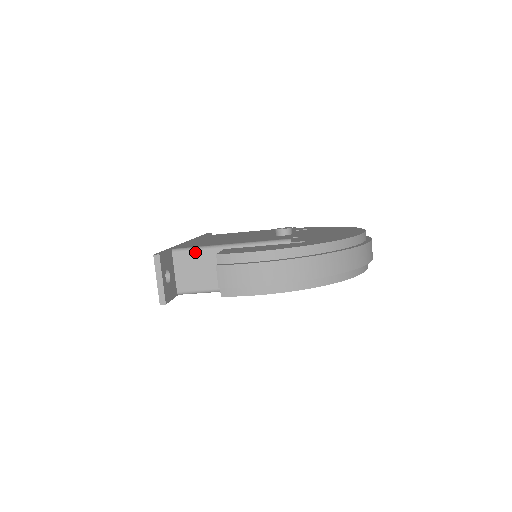
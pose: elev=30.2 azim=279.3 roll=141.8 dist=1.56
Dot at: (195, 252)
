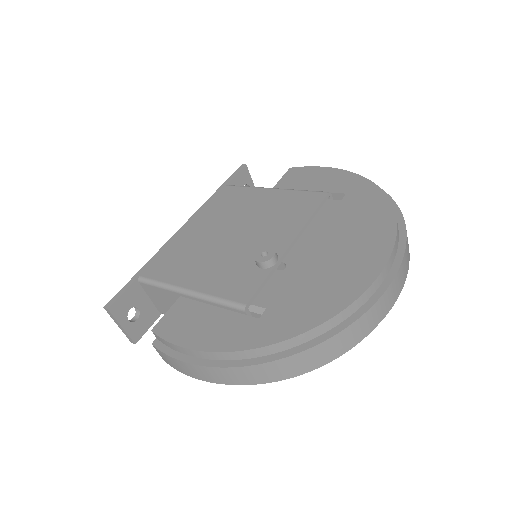
Dot at: (157, 288)
